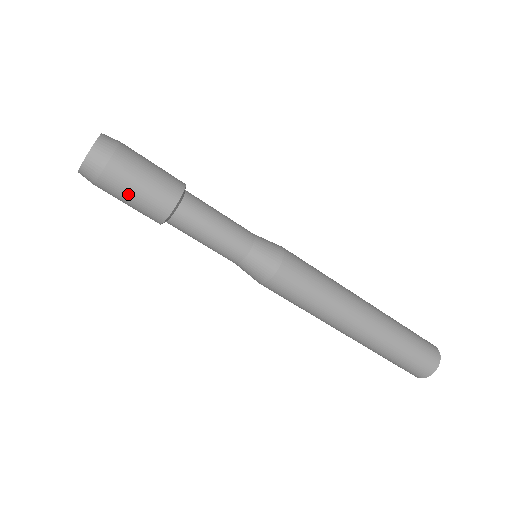
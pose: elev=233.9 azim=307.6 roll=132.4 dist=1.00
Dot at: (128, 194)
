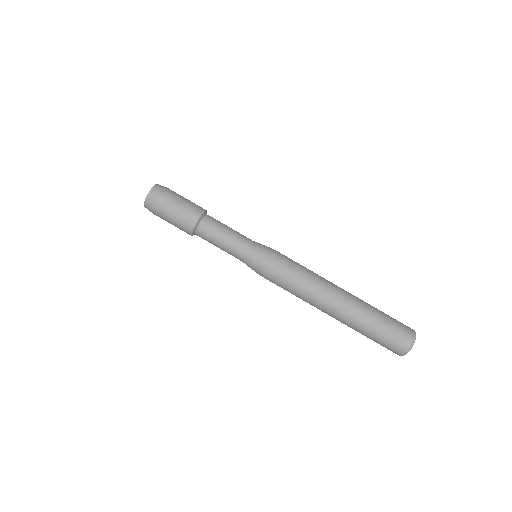
Dot at: (180, 200)
